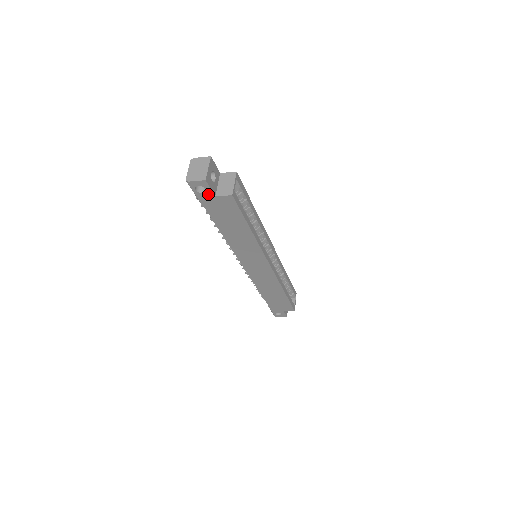
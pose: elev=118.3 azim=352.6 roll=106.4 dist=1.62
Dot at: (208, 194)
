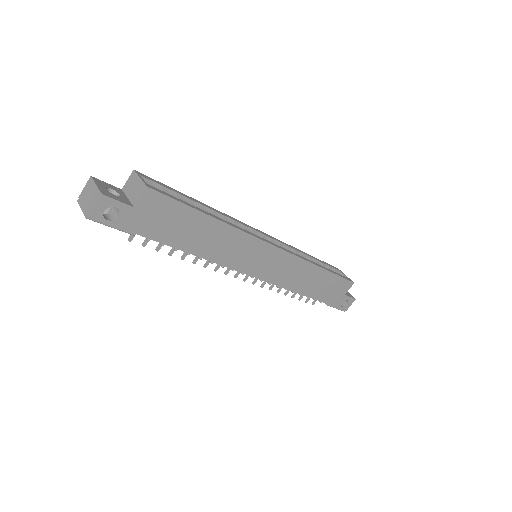
Dot at: (124, 212)
